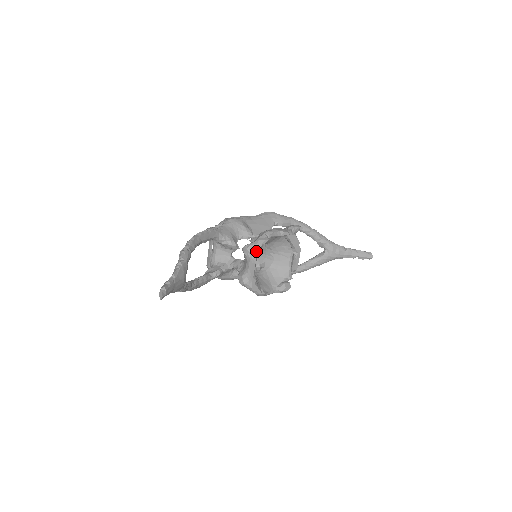
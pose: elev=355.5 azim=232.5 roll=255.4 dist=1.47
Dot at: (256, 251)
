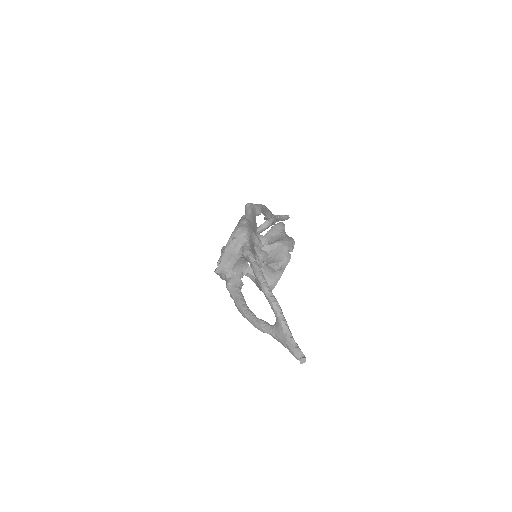
Dot at: occluded
